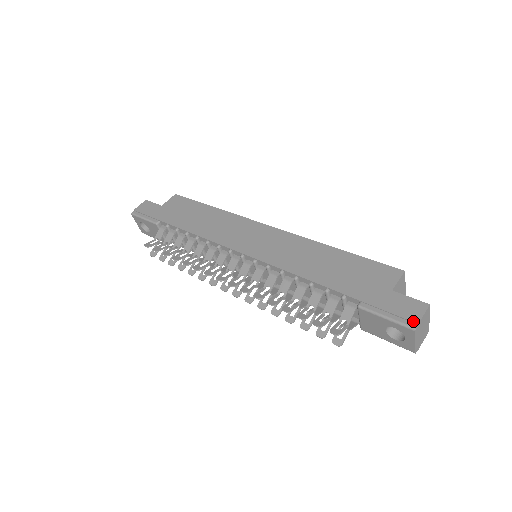
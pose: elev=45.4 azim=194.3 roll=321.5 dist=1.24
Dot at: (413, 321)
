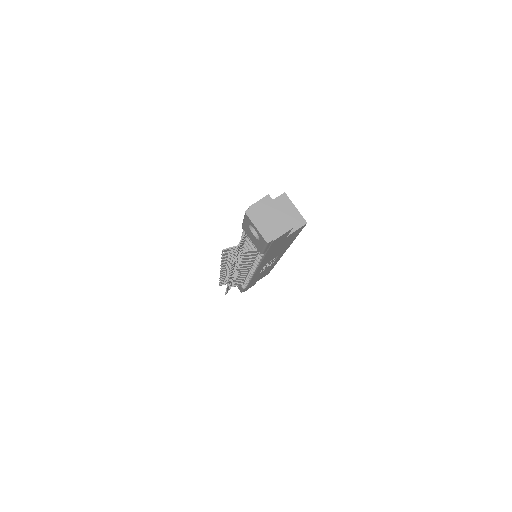
Dot at: (249, 208)
